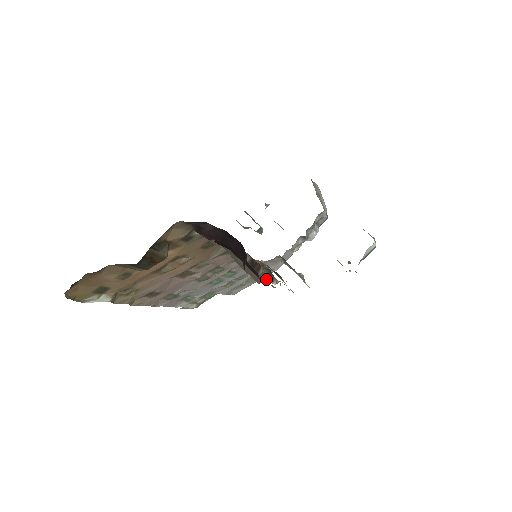
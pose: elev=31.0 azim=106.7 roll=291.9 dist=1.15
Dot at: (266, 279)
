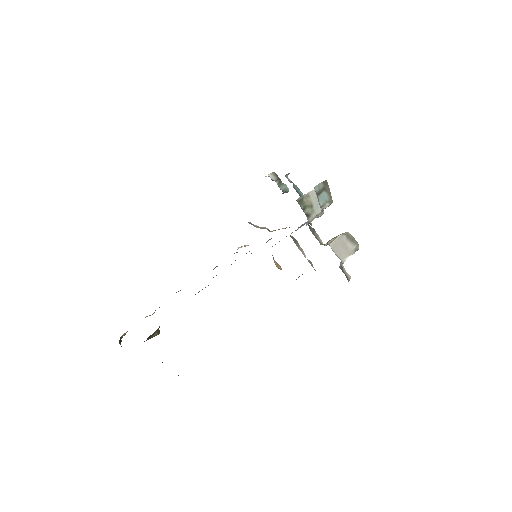
Dot at: occluded
